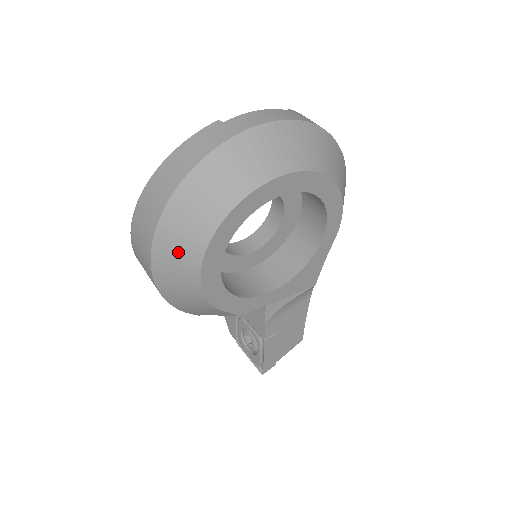
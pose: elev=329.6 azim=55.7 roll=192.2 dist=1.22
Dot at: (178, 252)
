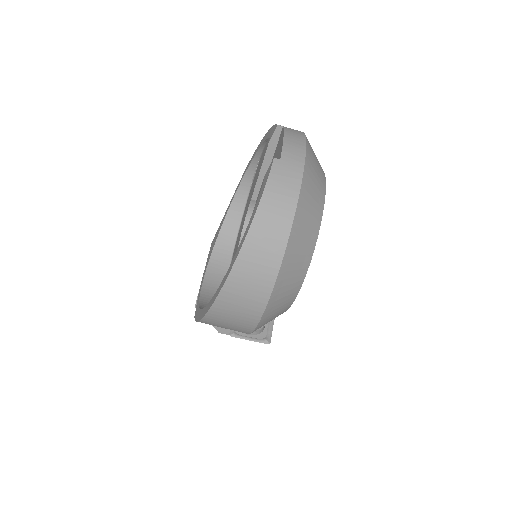
Dot at: (289, 284)
